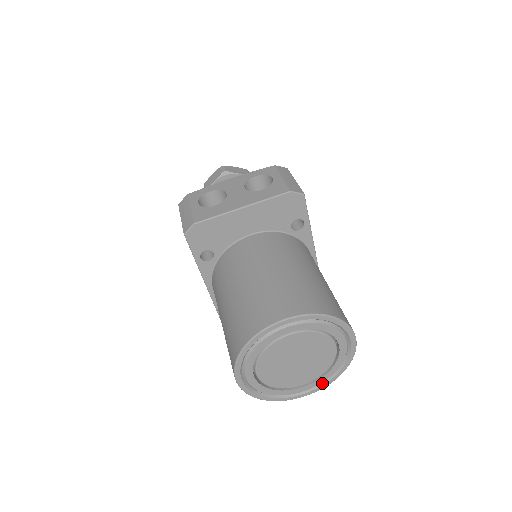
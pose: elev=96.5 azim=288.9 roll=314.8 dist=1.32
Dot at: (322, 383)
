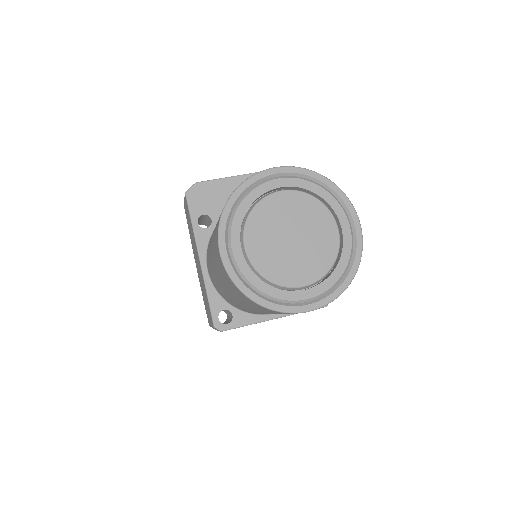
Dot at: (328, 293)
